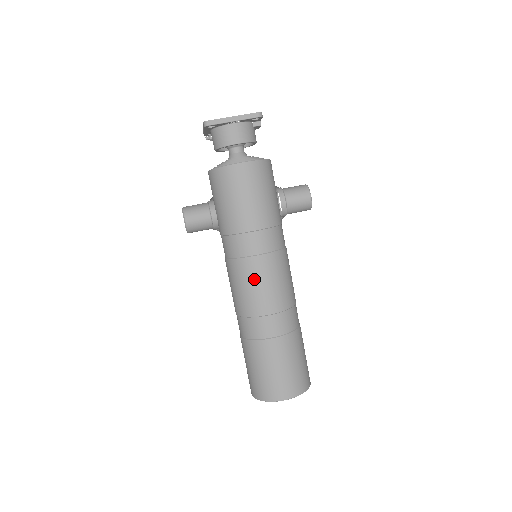
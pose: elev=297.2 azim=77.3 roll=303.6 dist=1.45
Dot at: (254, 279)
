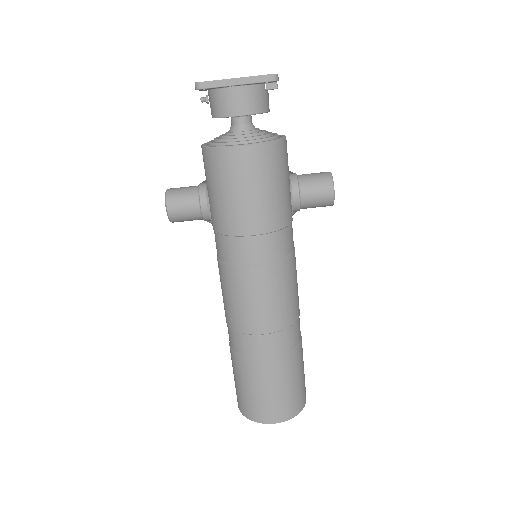
Dot at: (247, 292)
